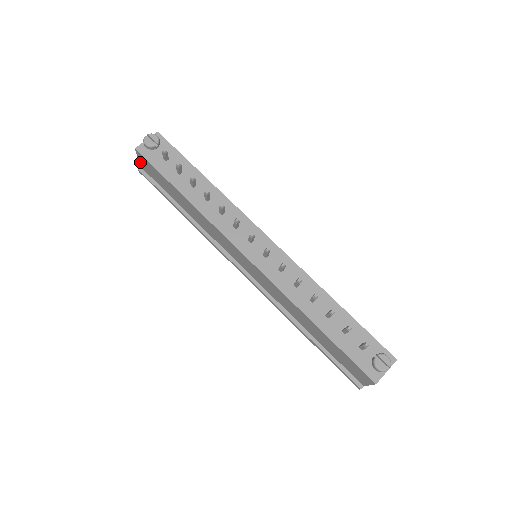
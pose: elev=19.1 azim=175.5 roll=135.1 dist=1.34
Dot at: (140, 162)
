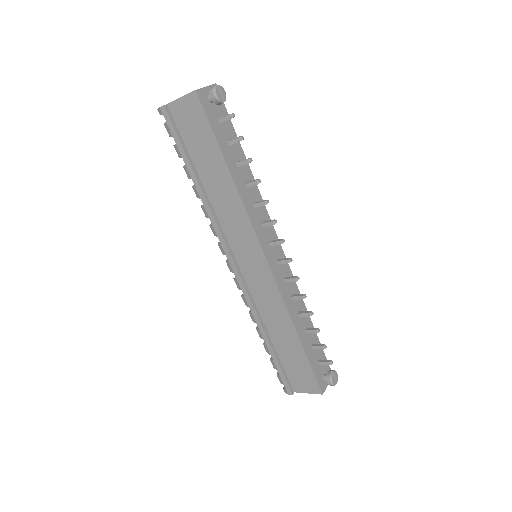
Dot at: (178, 102)
